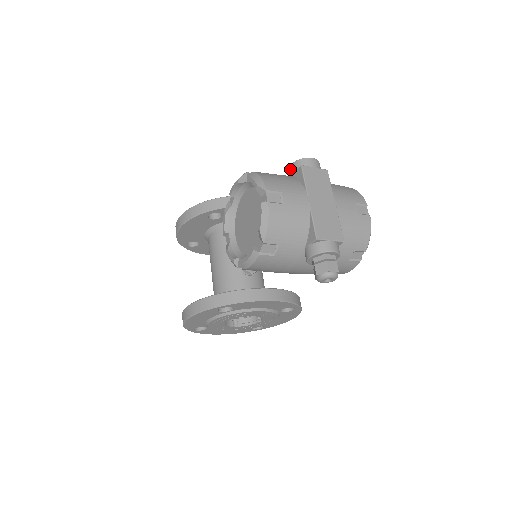
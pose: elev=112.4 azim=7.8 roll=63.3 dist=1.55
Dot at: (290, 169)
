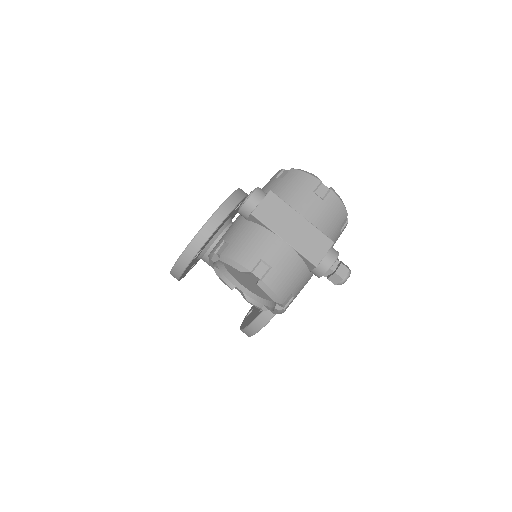
Dot at: (241, 215)
